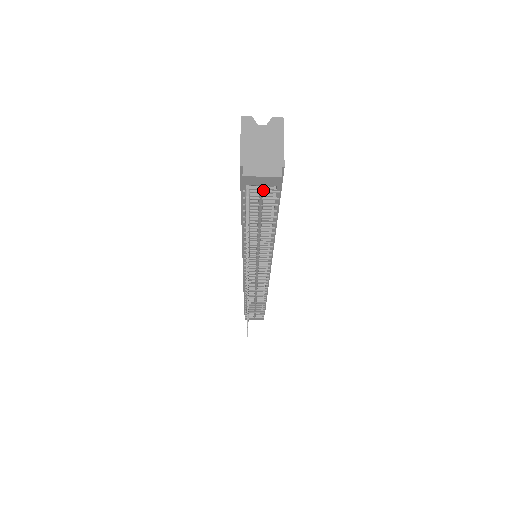
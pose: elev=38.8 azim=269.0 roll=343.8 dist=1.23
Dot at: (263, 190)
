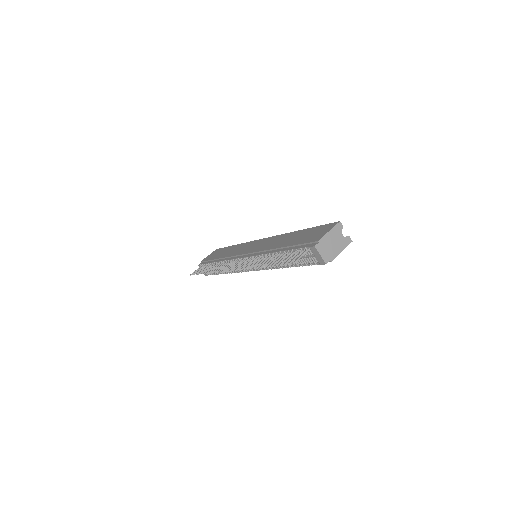
Dot at: (312, 257)
